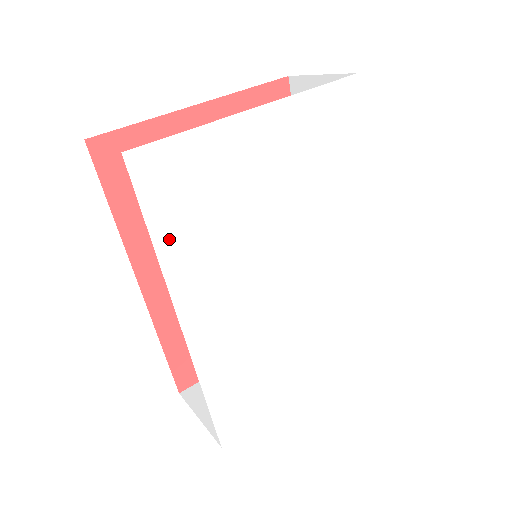
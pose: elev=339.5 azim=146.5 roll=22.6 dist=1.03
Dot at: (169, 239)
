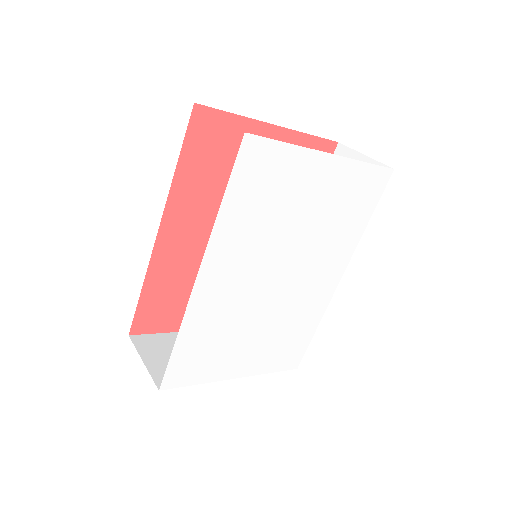
Dot at: (231, 208)
